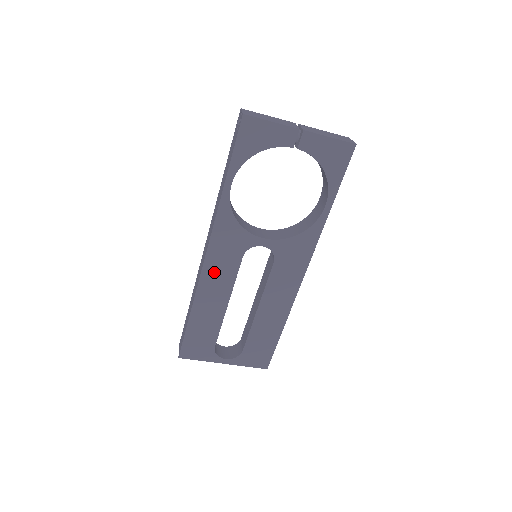
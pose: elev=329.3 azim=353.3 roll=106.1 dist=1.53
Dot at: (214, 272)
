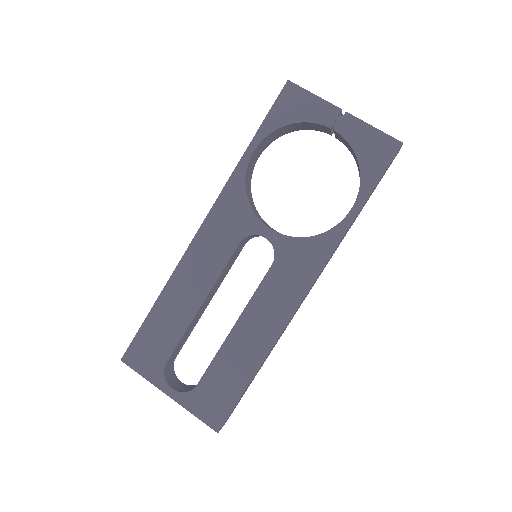
Dot at: (202, 253)
